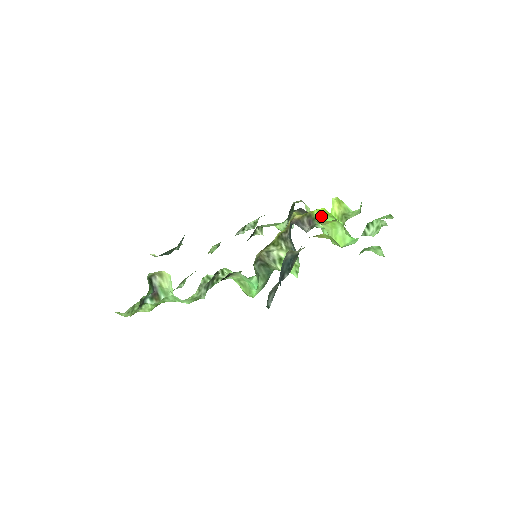
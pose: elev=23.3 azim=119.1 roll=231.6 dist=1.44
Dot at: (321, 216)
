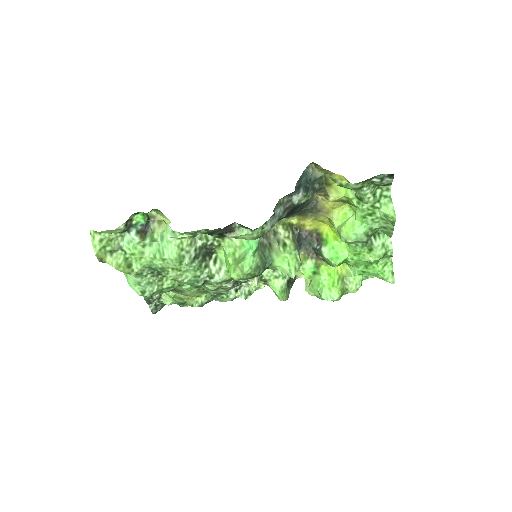
Dot at: (329, 241)
